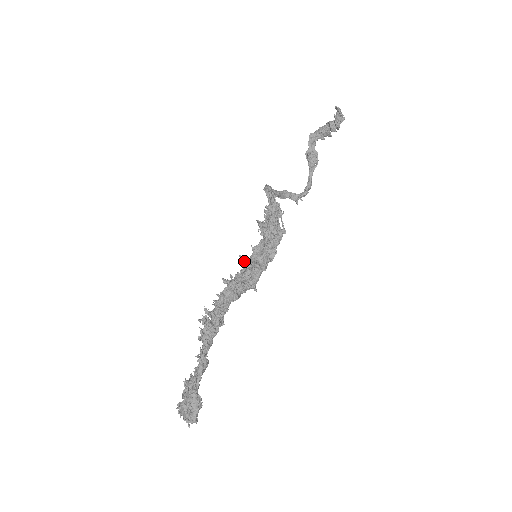
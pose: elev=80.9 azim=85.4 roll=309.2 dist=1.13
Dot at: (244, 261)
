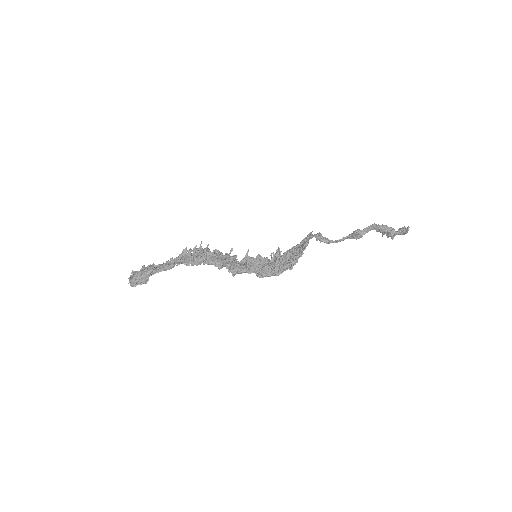
Dot at: (246, 255)
